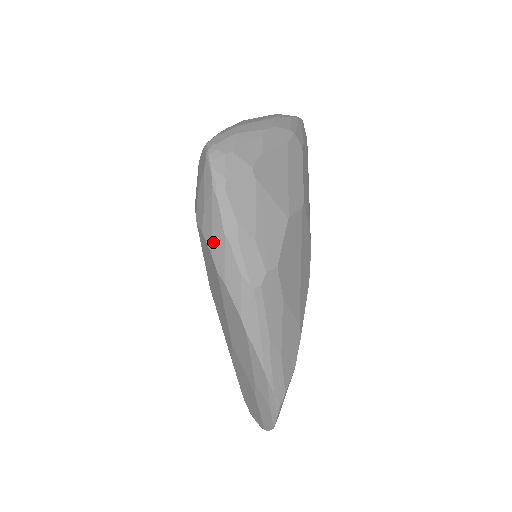
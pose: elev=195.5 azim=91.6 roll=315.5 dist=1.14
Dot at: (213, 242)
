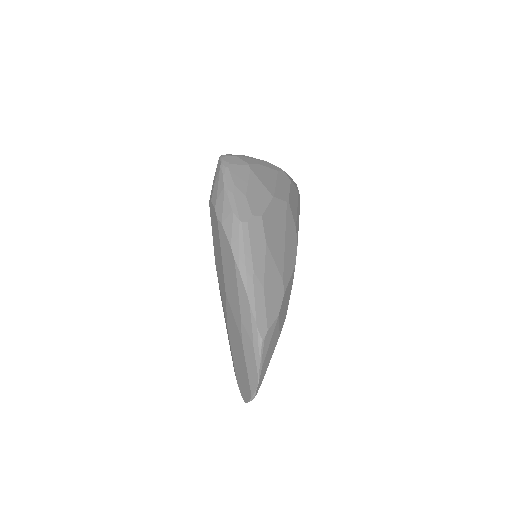
Dot at: (217, 199)
